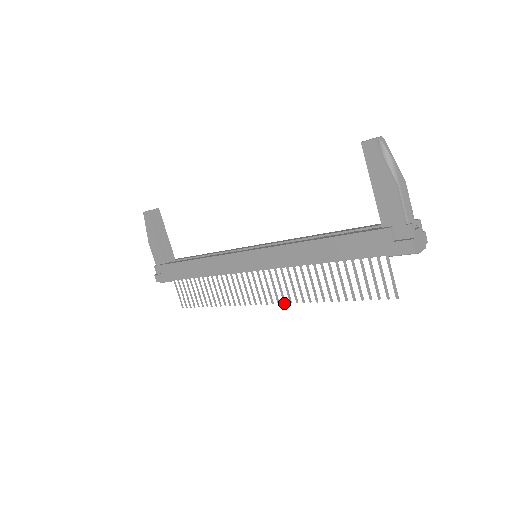
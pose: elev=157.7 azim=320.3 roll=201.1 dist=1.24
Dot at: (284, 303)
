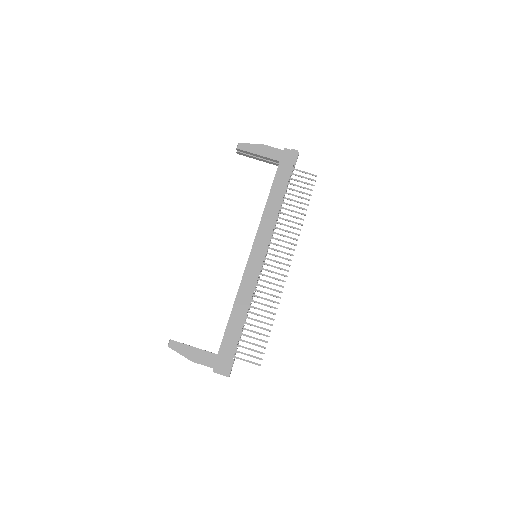
Dot at: occluded
